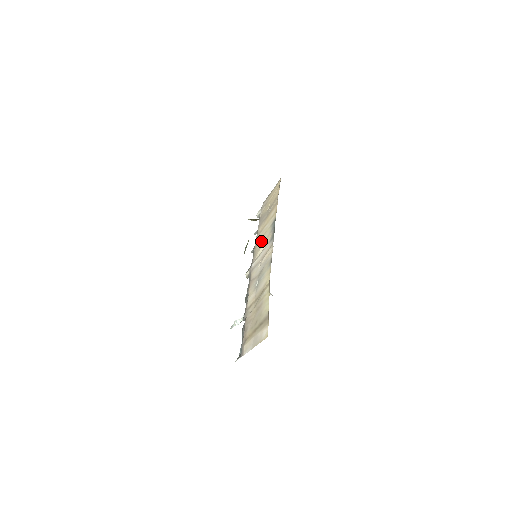
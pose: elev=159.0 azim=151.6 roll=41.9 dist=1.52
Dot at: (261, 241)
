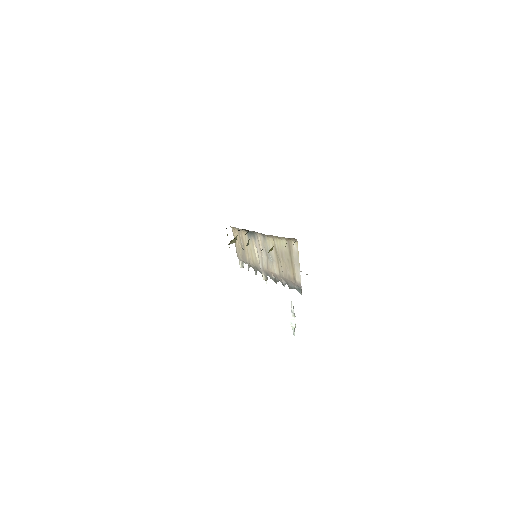
Dot at: (252, 254)
